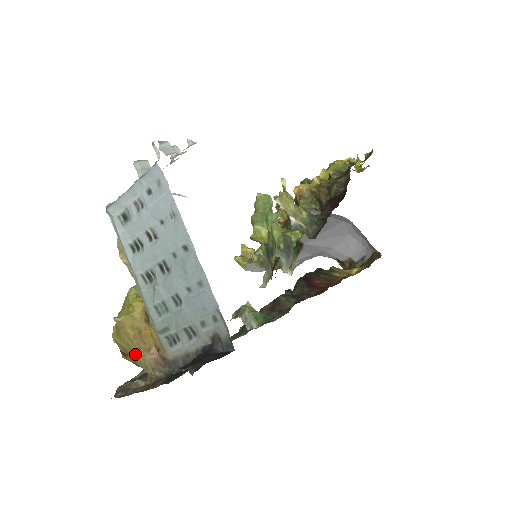
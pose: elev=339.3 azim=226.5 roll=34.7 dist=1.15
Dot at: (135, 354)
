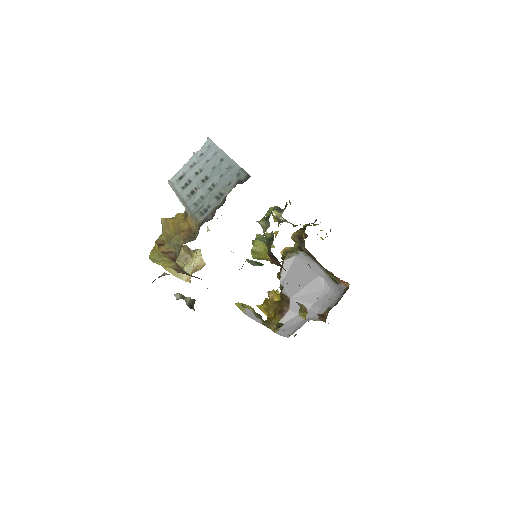
Dot at: (172, 237)
